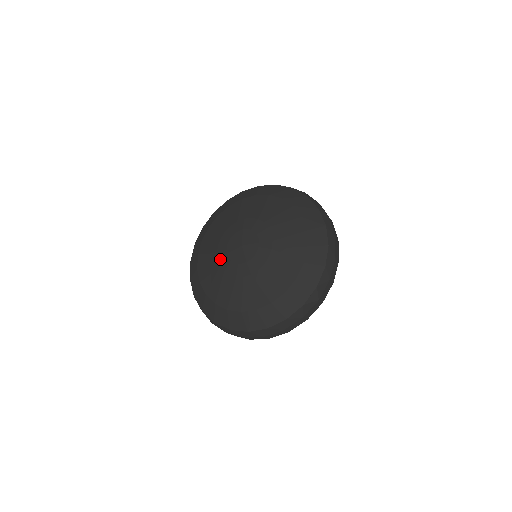
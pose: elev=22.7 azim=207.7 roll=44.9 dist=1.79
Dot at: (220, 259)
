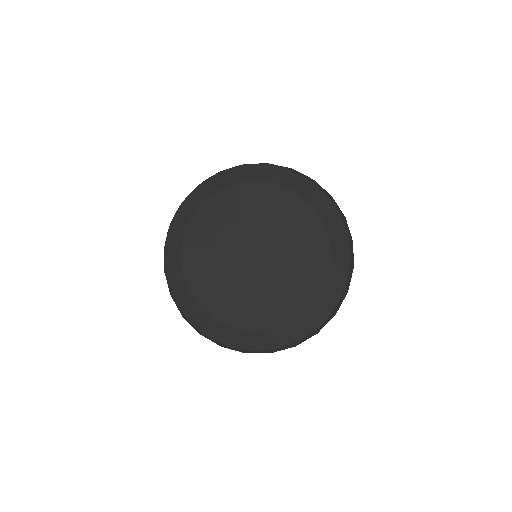
Dot at: (231, 280)
